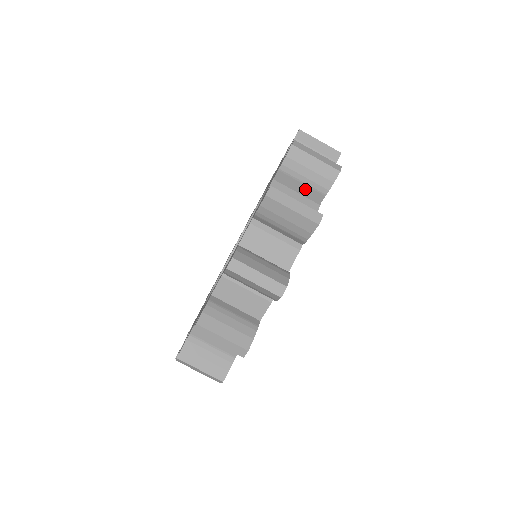
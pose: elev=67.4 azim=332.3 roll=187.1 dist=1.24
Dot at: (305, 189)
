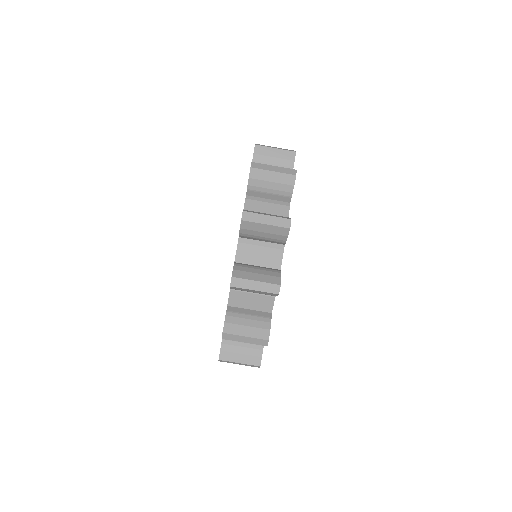
Dot at: (267, 241)
